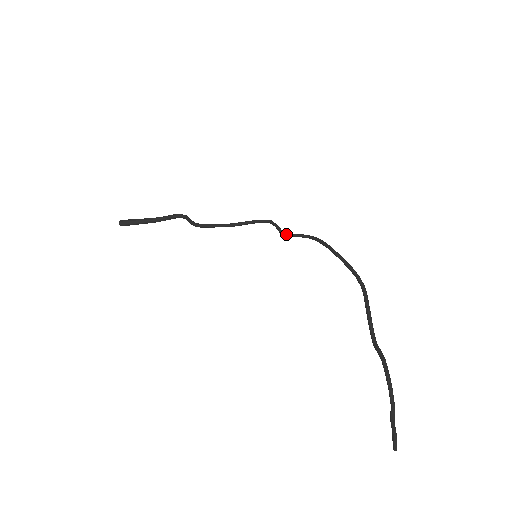
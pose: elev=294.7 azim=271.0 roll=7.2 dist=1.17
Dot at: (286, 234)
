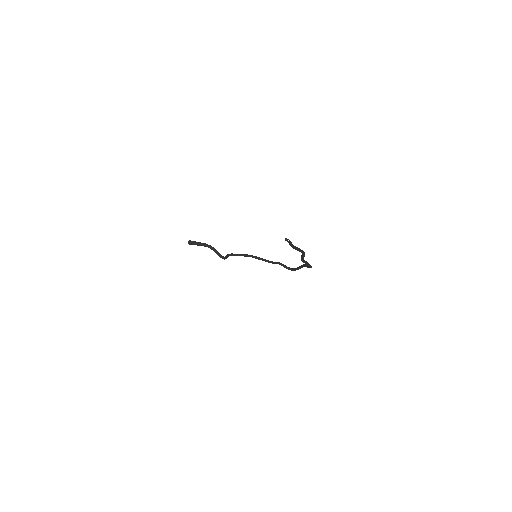
Dot at: (280, 263)
